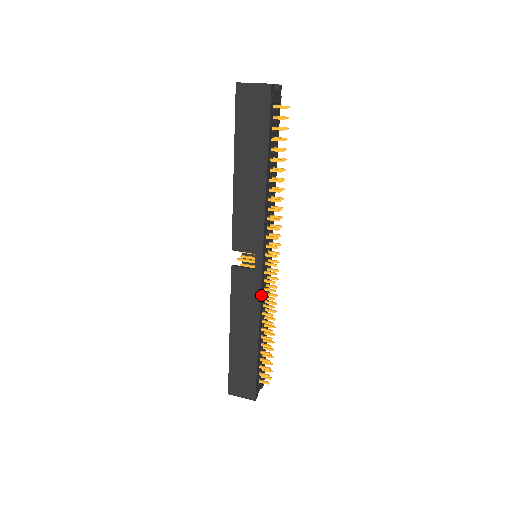
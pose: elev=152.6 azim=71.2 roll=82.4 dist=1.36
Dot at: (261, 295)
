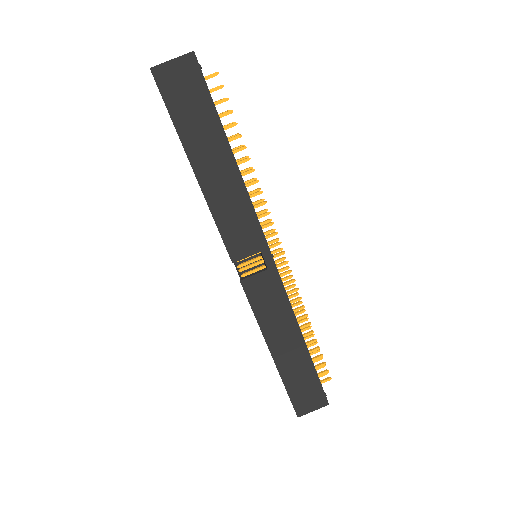
Dot at: (285, 292)
